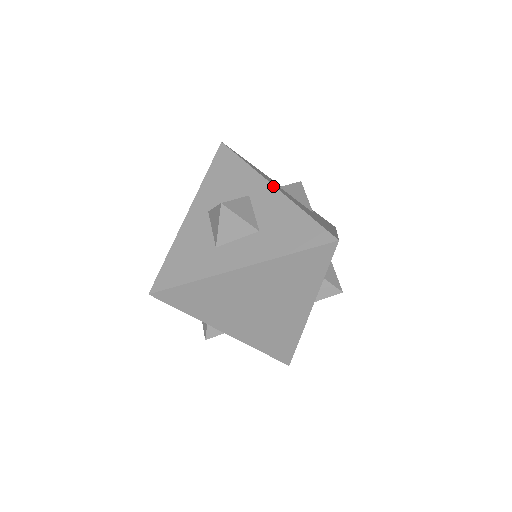
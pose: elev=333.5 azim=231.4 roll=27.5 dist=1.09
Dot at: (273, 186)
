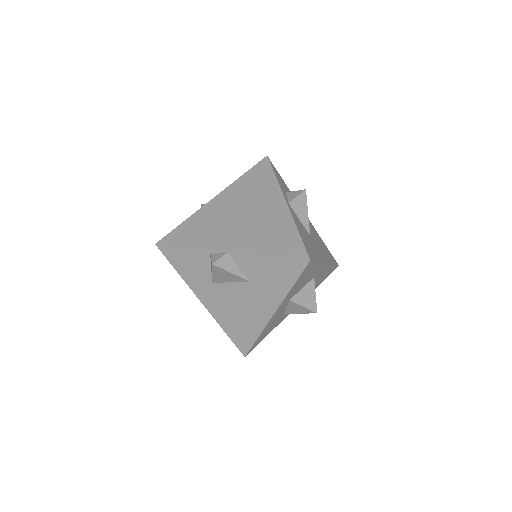
Dot at: occluded
